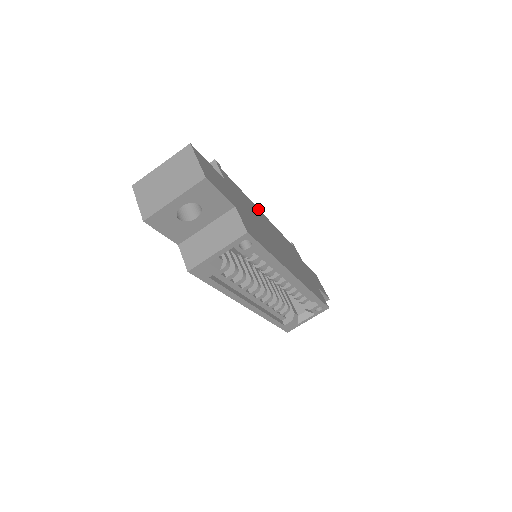
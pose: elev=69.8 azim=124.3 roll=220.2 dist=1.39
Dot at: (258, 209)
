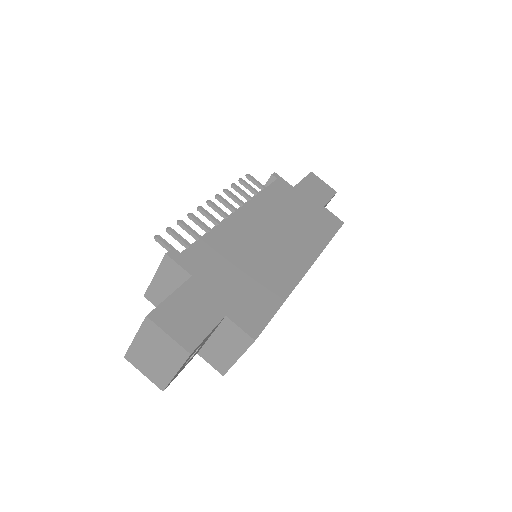
Dot at: (230, 219)
